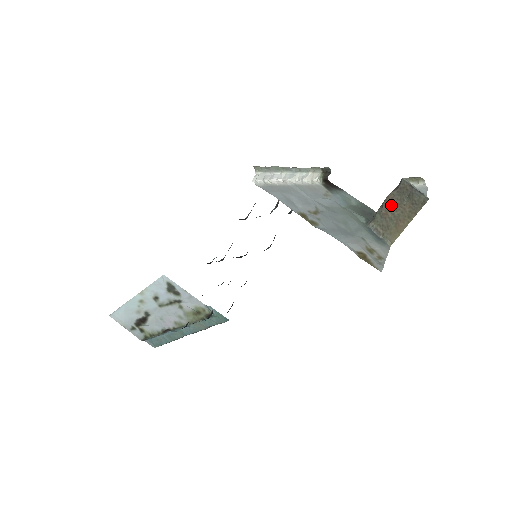
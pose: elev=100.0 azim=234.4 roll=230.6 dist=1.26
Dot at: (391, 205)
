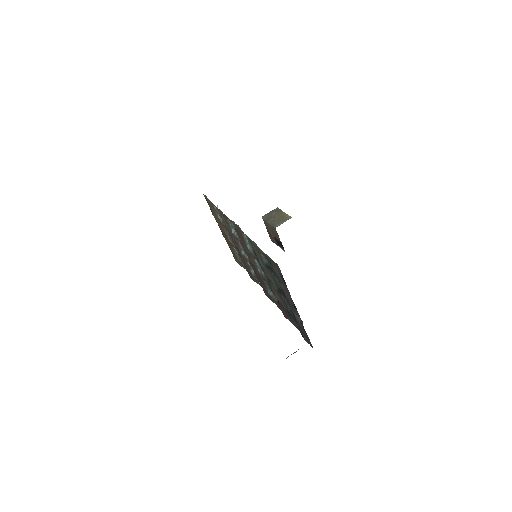
Dot at: (272, 220)
